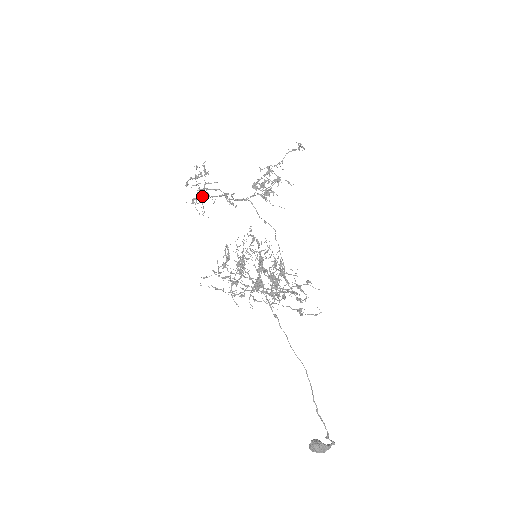
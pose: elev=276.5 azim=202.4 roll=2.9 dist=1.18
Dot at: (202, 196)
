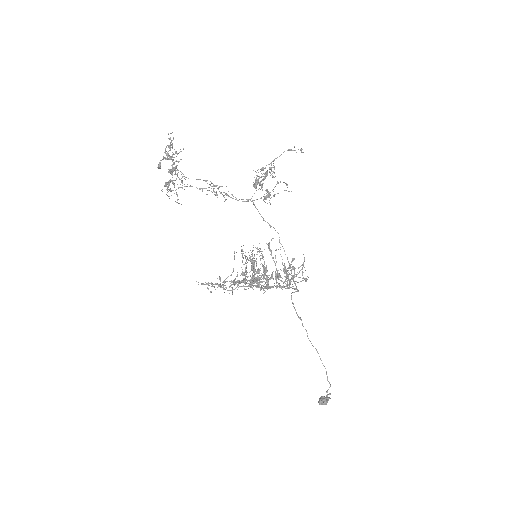
Dot at: (187, 186)
